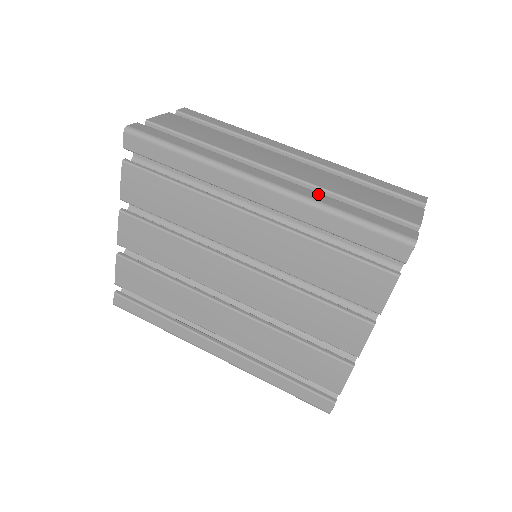
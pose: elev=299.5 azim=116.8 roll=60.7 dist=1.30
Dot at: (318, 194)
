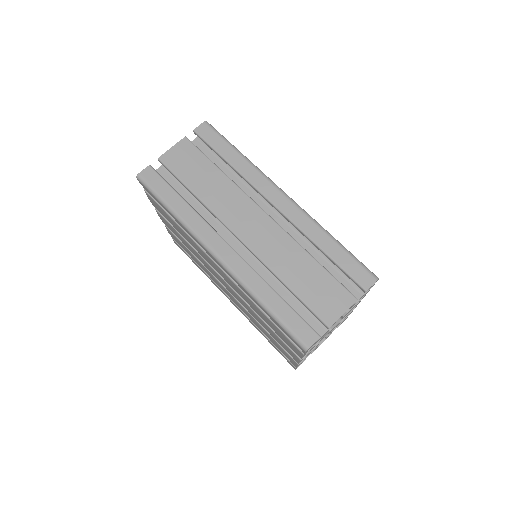
Dot at: (257, 278)
